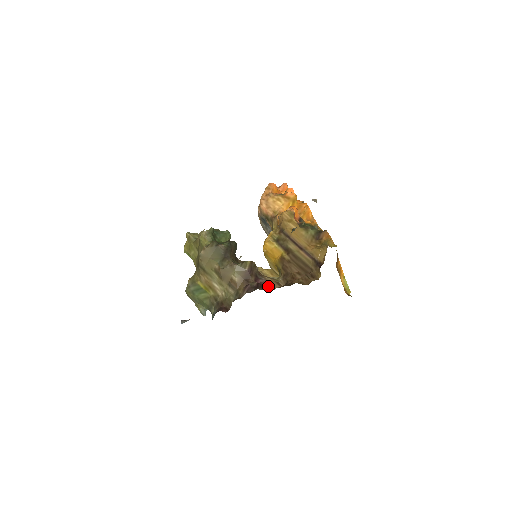
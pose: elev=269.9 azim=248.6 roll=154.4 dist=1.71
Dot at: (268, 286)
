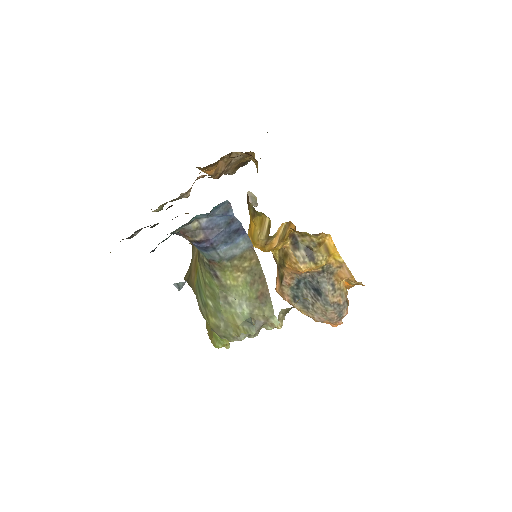
Dot at: occluded
